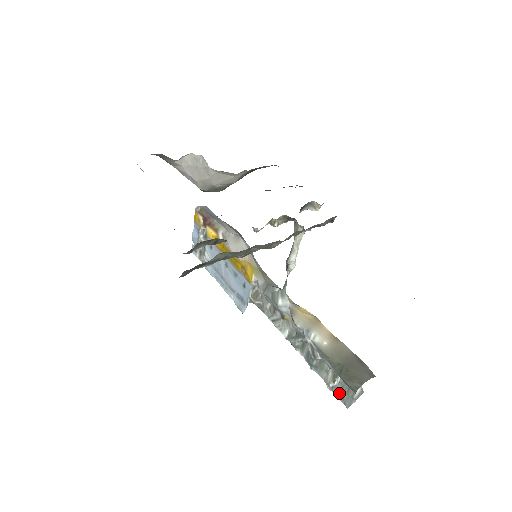
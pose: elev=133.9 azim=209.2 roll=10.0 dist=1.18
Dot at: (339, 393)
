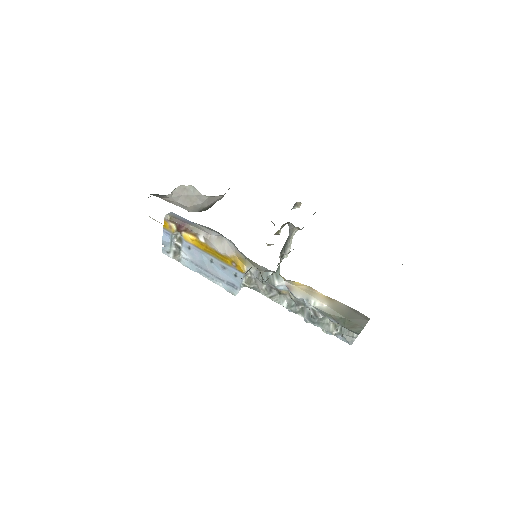
Dot at: (341, 336)
